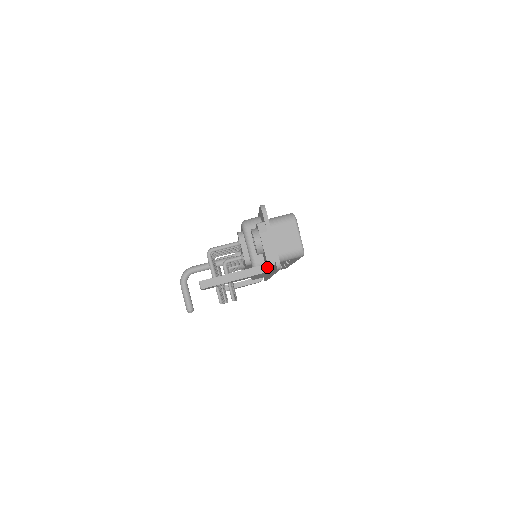
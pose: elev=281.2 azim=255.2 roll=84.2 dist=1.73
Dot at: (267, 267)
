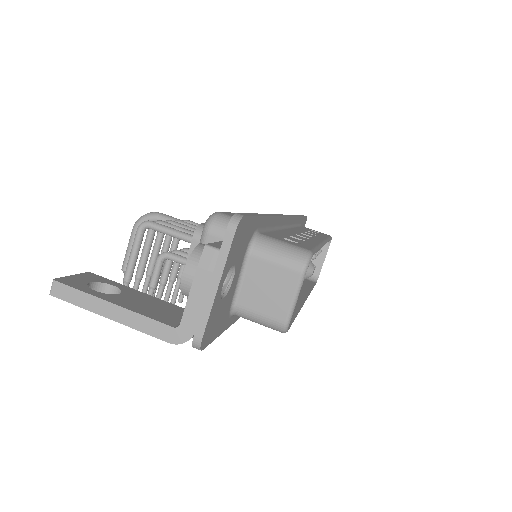
Dot at: (174, 334)
